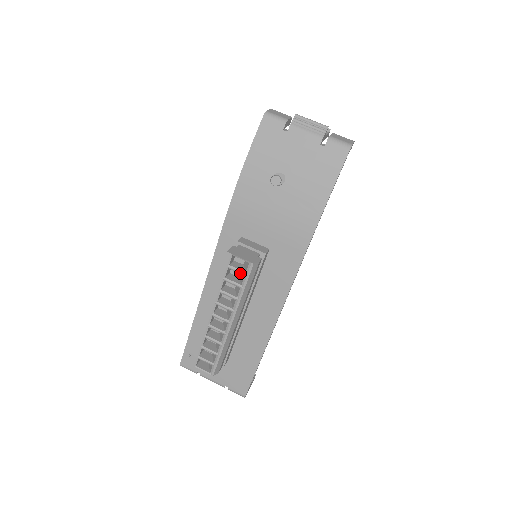
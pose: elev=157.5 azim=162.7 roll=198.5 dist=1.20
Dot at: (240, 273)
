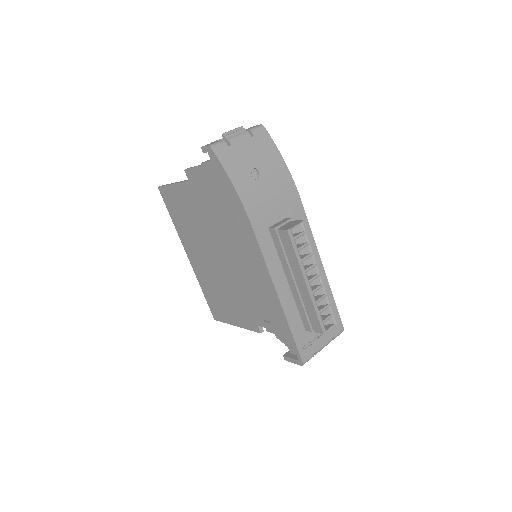
Dot at: (302, 235)
